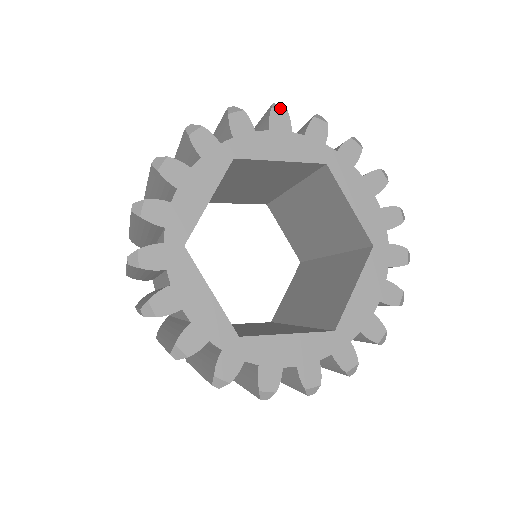
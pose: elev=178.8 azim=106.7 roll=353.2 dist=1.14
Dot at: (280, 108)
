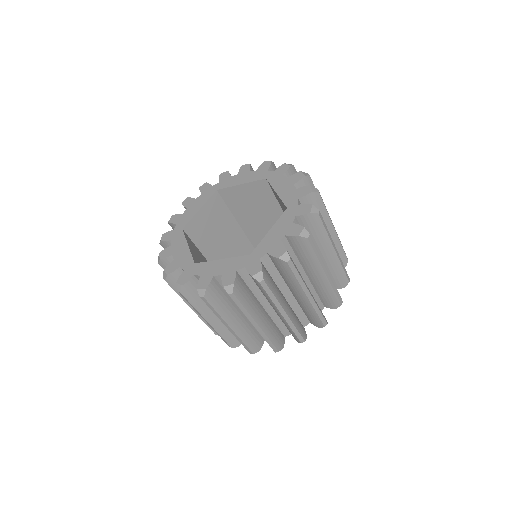
Dot at: (246, 164)
